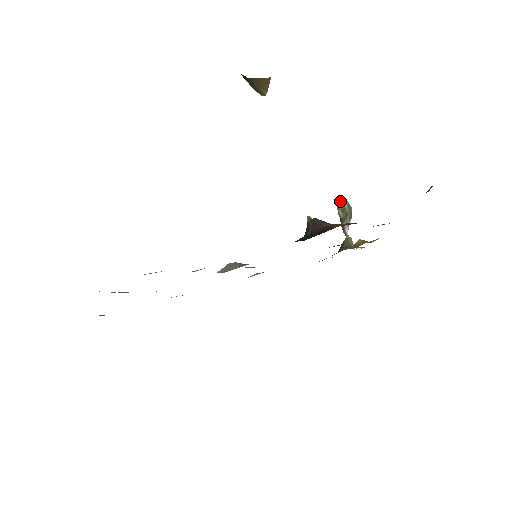
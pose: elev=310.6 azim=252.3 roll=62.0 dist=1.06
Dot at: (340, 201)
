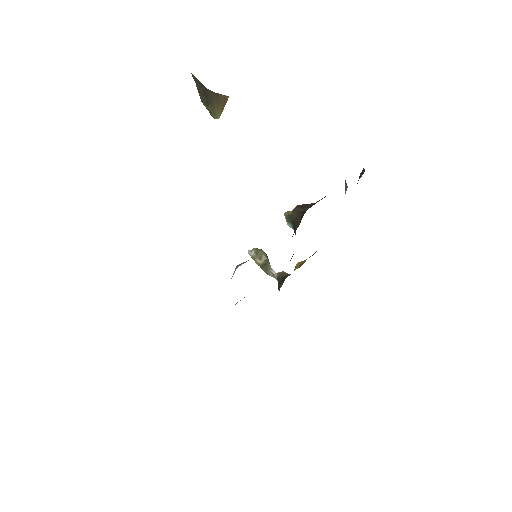
Dot at: (253, 253)
